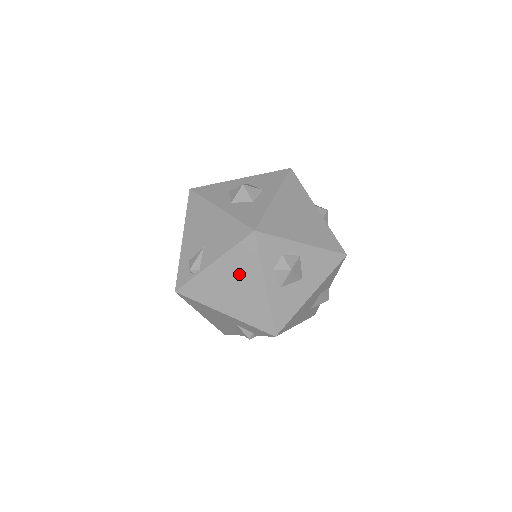
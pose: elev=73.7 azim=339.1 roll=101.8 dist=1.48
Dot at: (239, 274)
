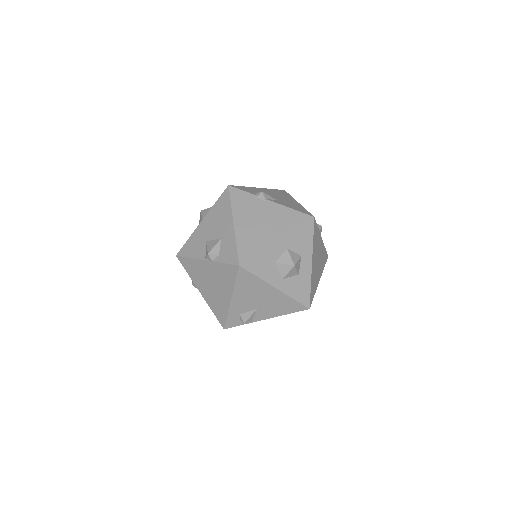
Dot at: occluded
